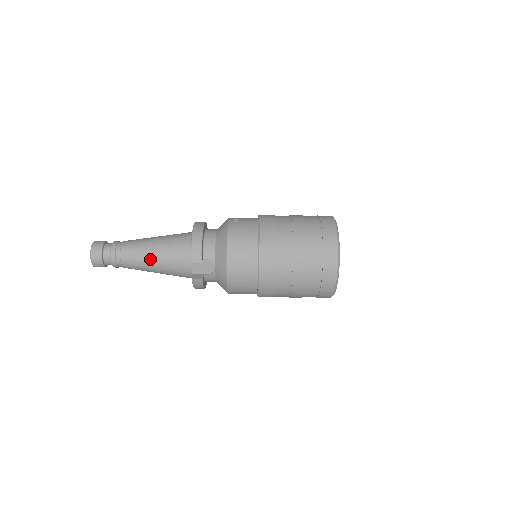
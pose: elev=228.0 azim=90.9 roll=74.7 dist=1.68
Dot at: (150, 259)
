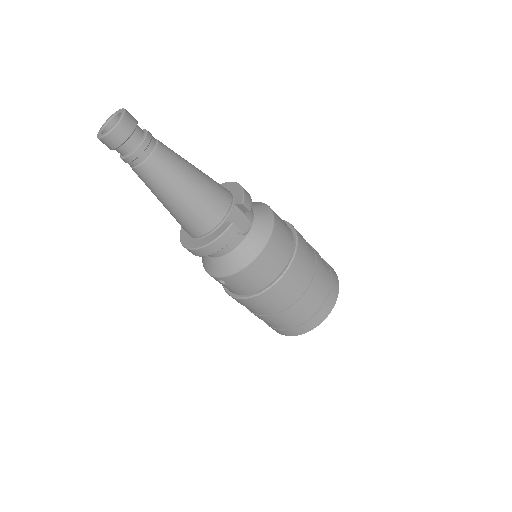
Dot at: (190, 174)
